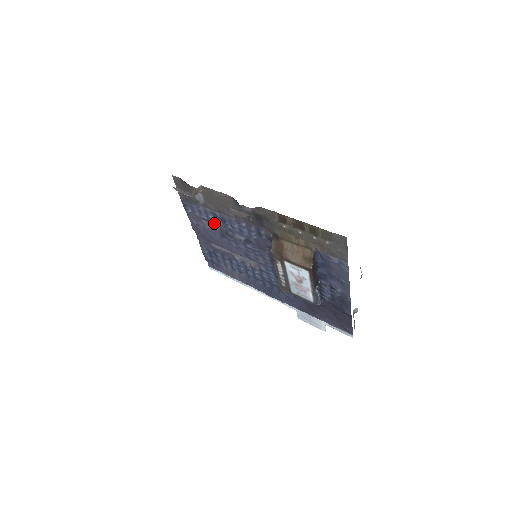
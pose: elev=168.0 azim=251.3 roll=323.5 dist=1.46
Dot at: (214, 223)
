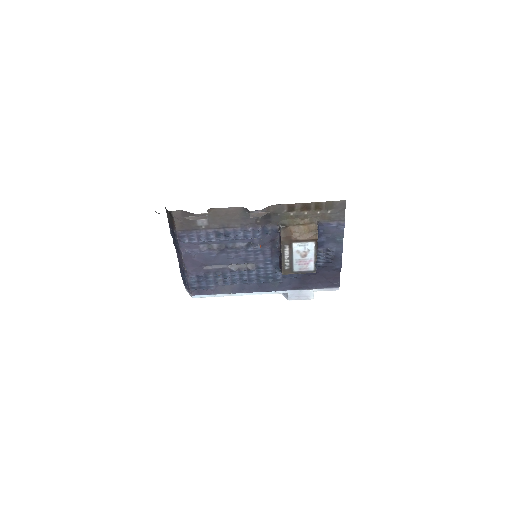
Dot at: (214, 242)
